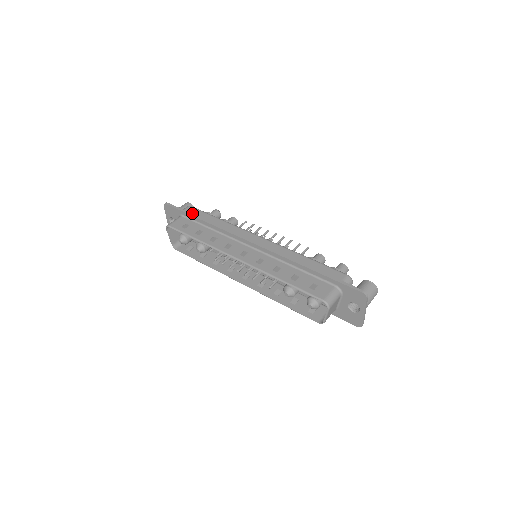
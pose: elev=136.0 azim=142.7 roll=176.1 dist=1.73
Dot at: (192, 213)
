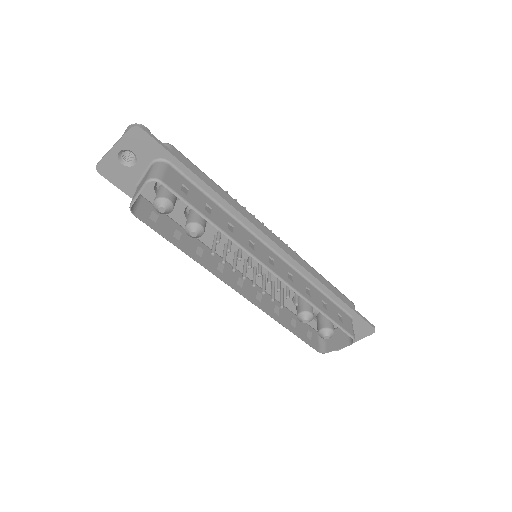
Dot at: occluded
